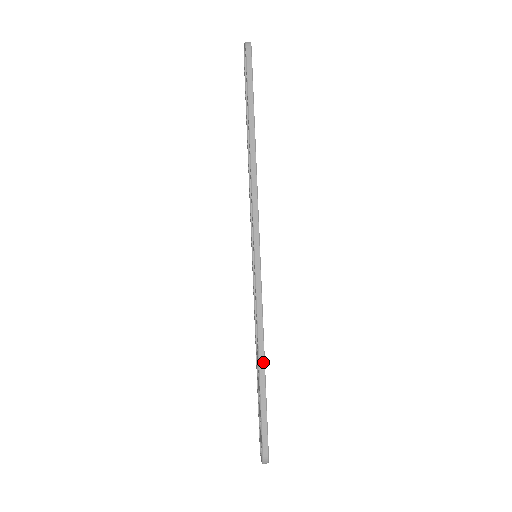
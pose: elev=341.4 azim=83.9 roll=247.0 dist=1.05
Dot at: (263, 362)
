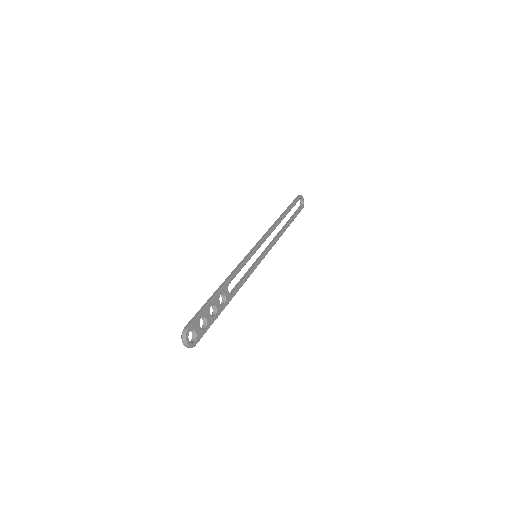
Dot at: (222, 286)
